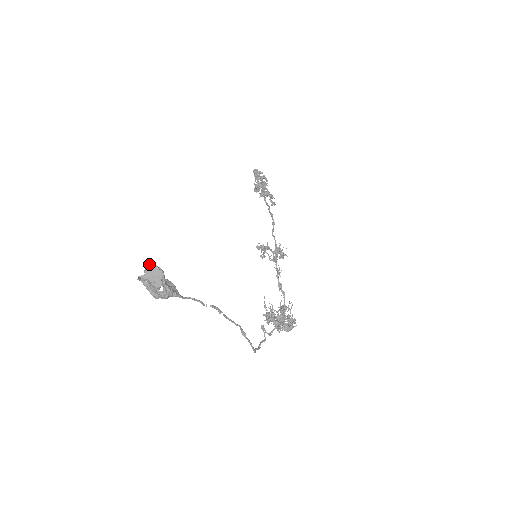
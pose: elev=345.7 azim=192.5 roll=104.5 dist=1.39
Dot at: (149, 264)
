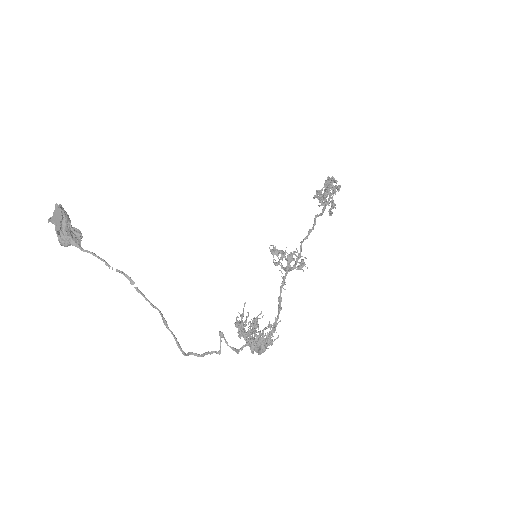
Dot at: (56, 206)
